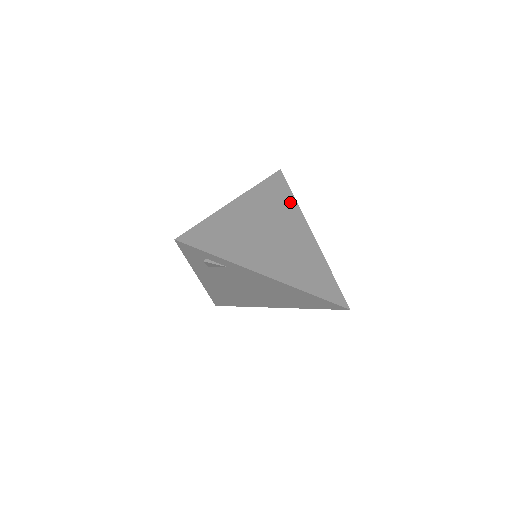
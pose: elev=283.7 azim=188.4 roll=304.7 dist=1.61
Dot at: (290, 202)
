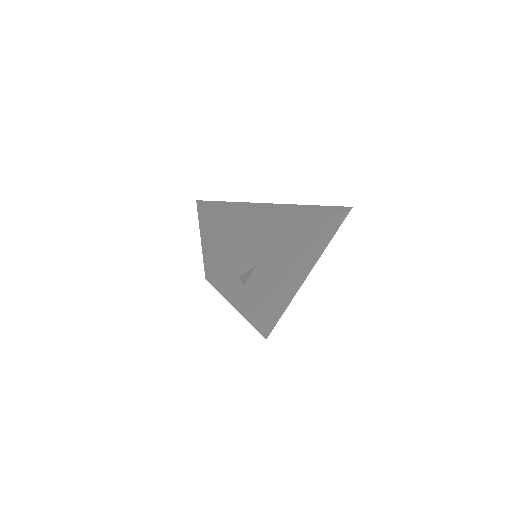
Dot at: (230, 205)
